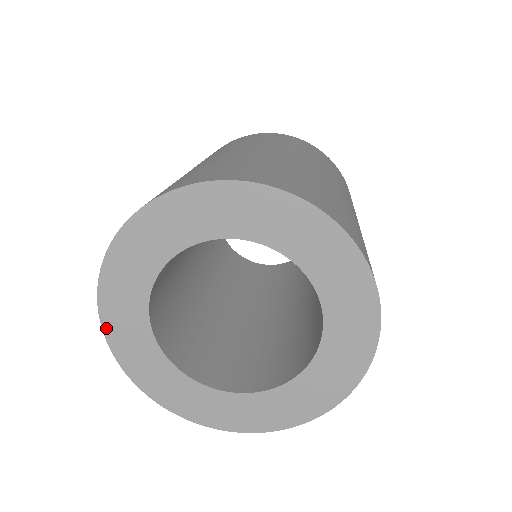
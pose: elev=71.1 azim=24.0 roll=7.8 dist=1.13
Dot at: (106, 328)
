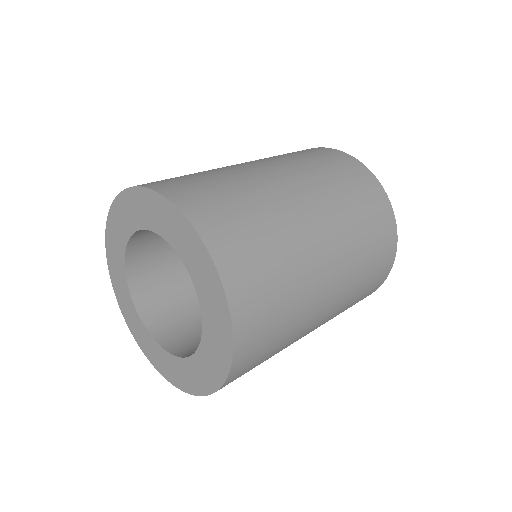
Dot at: (112, 210)
